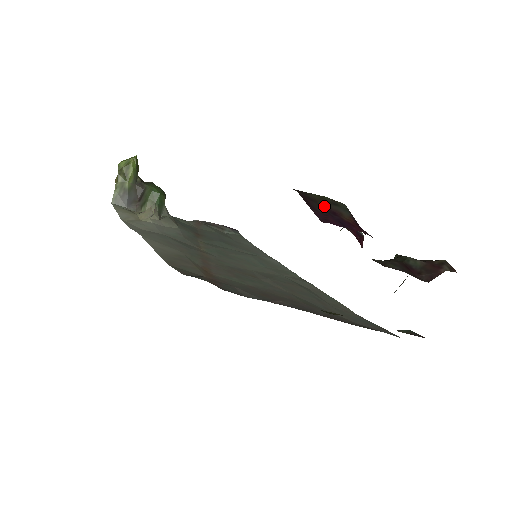
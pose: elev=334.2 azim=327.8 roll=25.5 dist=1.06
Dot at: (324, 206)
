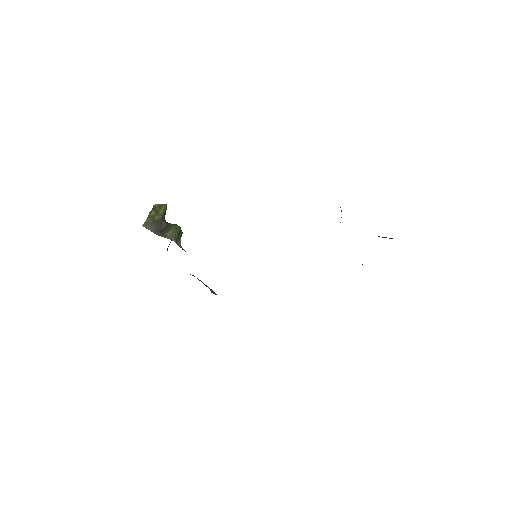
Dot at: occluded
